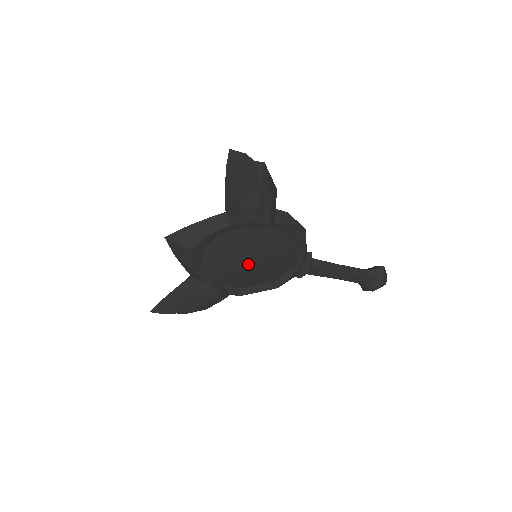
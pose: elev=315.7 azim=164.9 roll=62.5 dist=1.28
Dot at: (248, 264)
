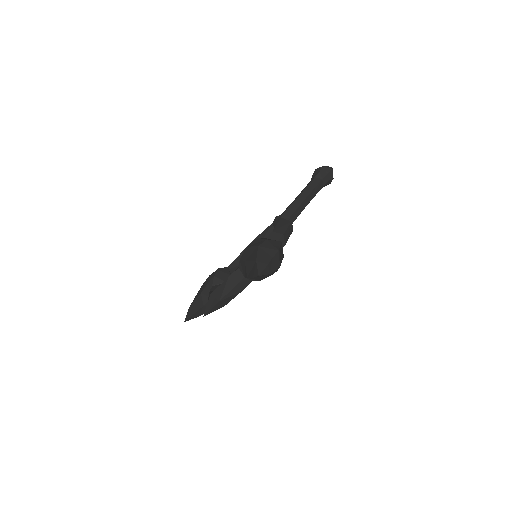
Dot at: occluded
